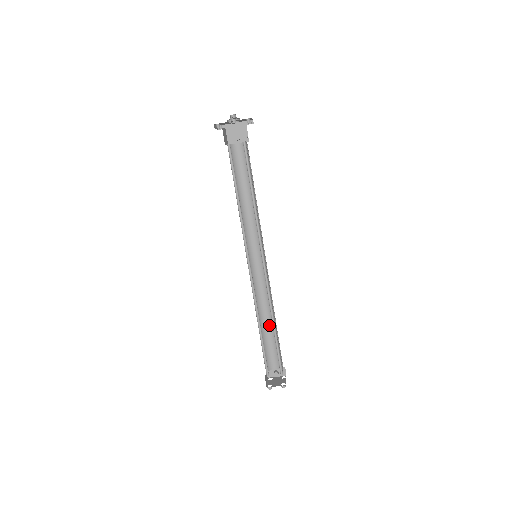
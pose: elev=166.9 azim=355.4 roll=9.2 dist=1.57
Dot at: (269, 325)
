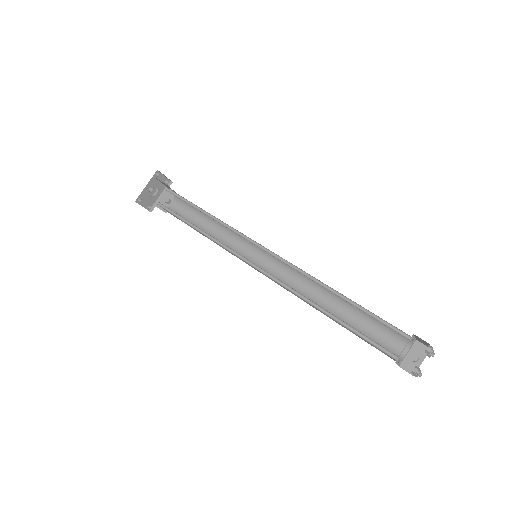
Dot at: (342, 310)
